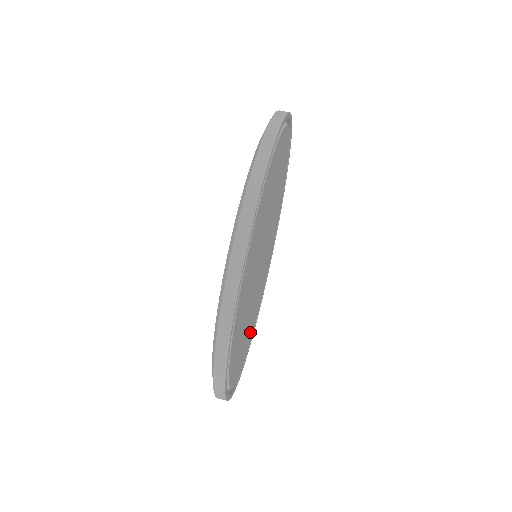
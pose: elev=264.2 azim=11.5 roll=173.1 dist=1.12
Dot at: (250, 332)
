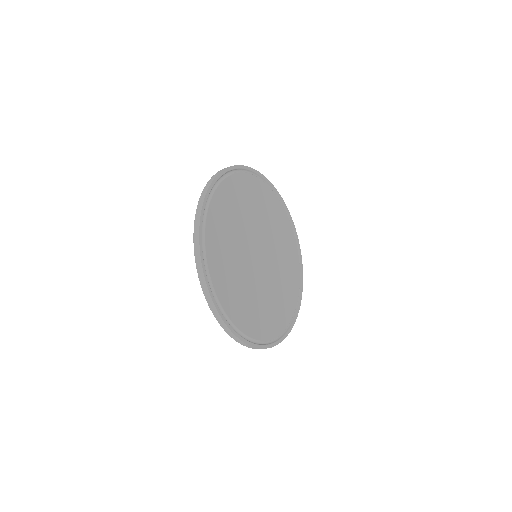
Dot at: (270, 319)
